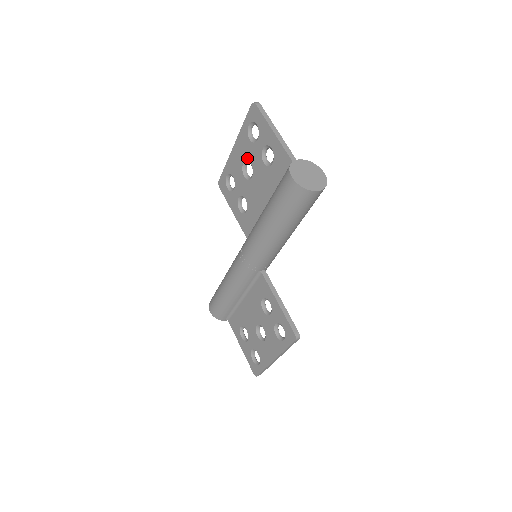
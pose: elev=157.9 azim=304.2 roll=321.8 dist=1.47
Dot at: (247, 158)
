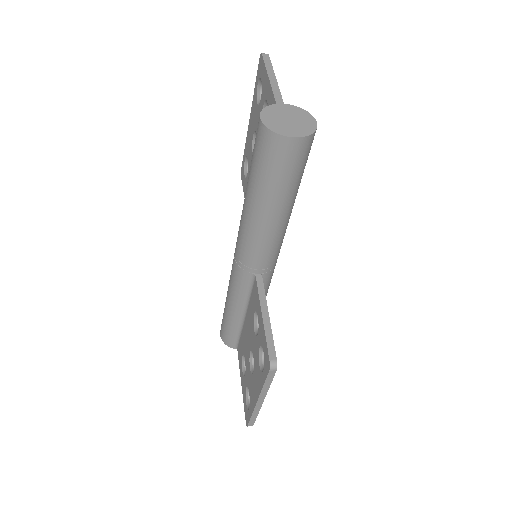
Dot at: (255, 128)
